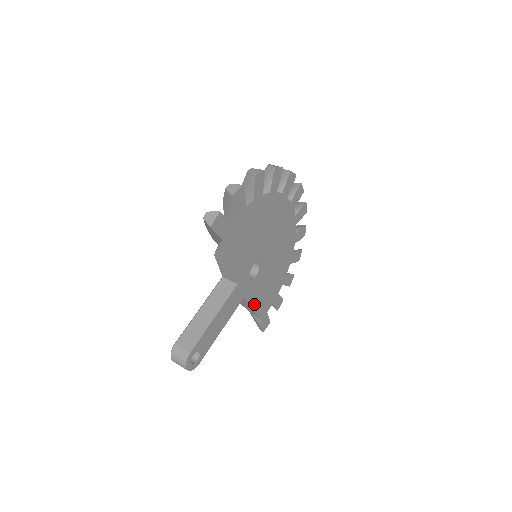
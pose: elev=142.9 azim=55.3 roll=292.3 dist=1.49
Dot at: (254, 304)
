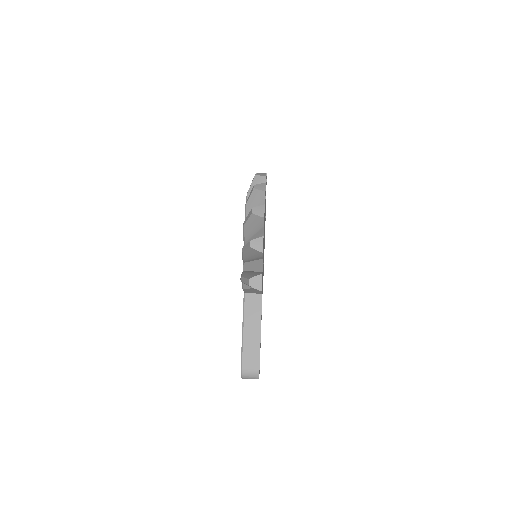
Dot at: occluded
